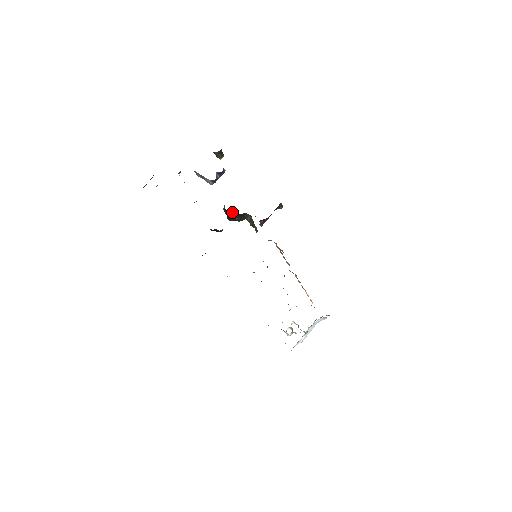
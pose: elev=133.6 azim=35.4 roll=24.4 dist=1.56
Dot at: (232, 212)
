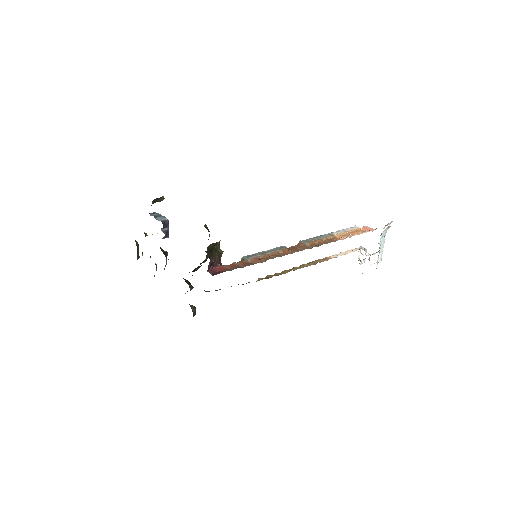
Dot at: occluded
